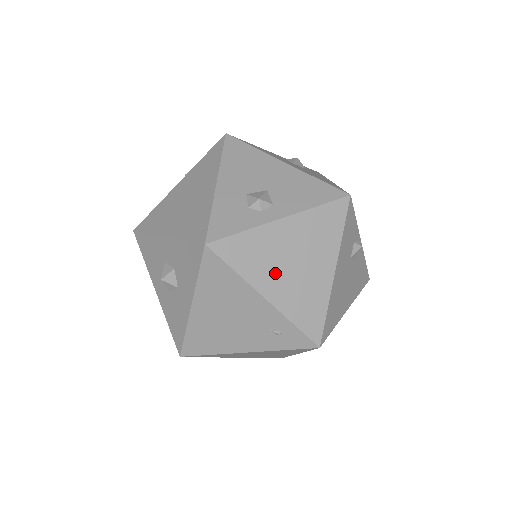
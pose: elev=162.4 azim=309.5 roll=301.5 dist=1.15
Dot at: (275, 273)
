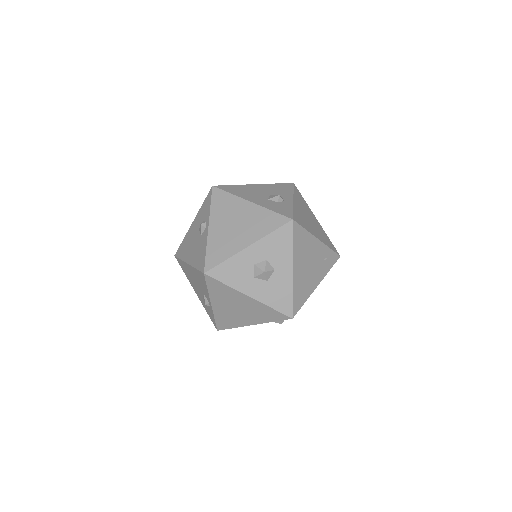
Dot at: (311, 226)
